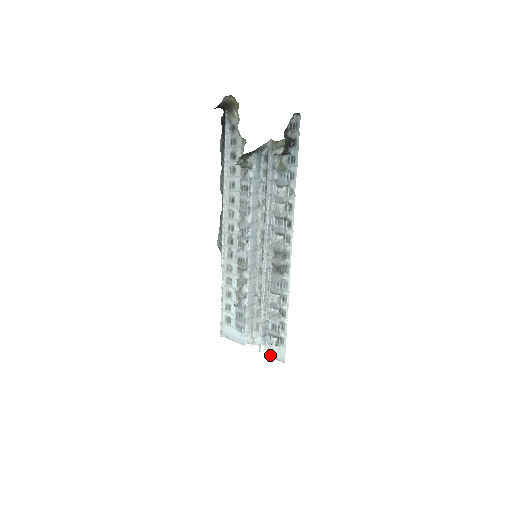
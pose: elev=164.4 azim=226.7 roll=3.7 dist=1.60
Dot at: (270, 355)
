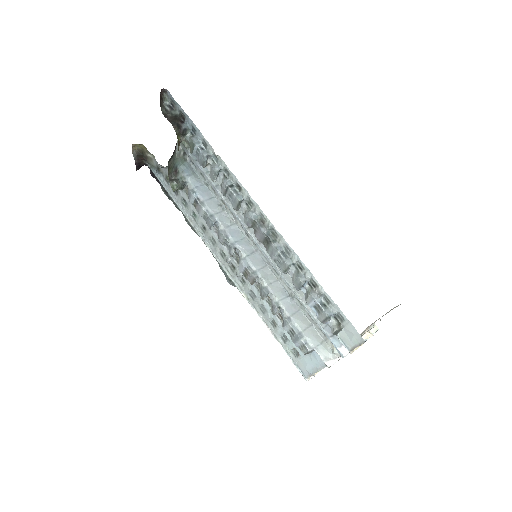
Dot at: (348, 349)
